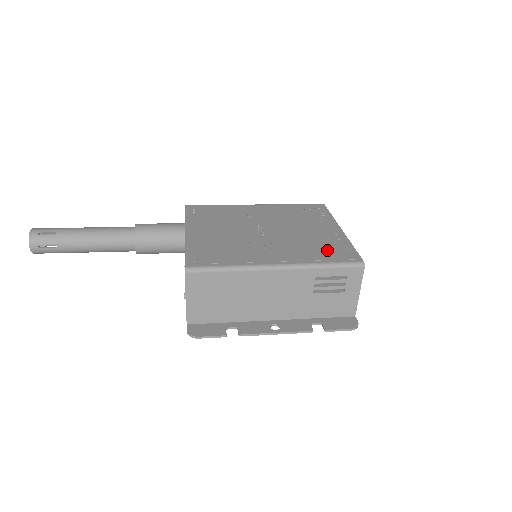
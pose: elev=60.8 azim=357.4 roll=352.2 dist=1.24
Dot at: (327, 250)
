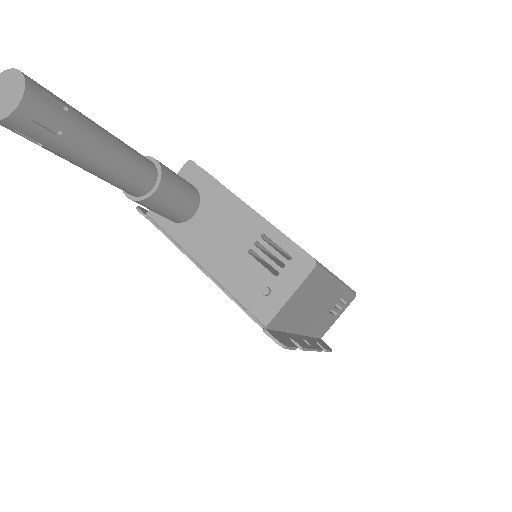
Dot at: occluded
